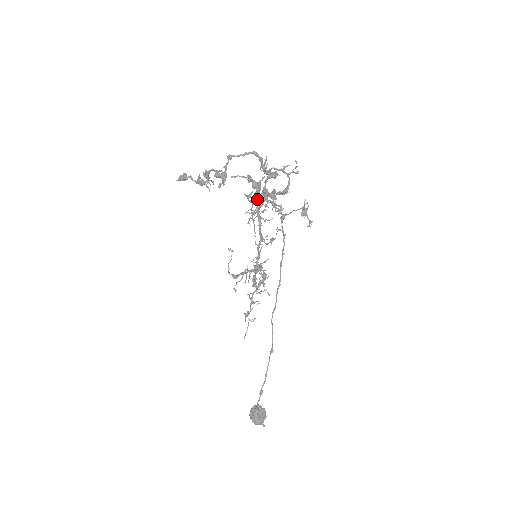
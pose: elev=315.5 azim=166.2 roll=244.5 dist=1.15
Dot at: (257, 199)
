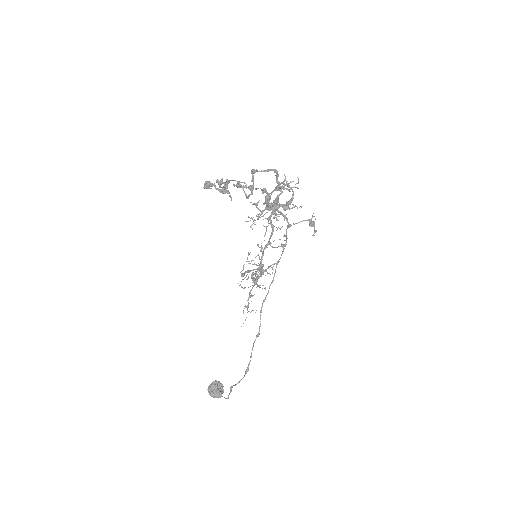
Dot at: (265, 208)
